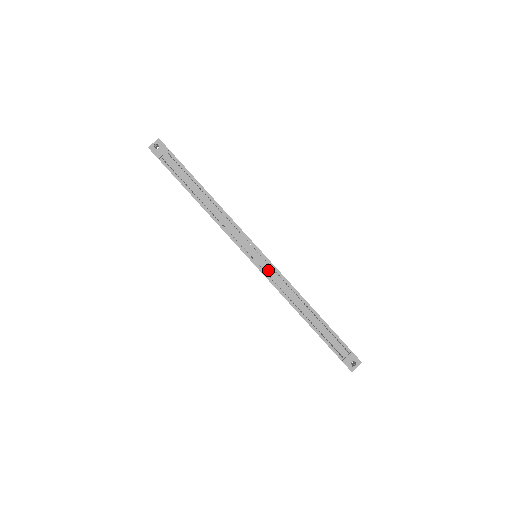
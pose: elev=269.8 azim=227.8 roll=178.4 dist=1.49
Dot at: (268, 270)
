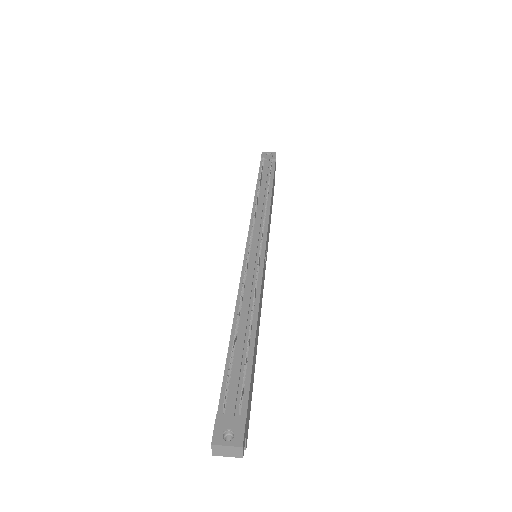
Dot at: (253, 259)
